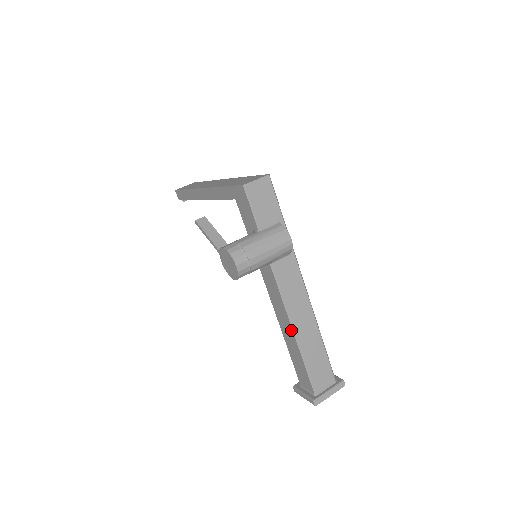
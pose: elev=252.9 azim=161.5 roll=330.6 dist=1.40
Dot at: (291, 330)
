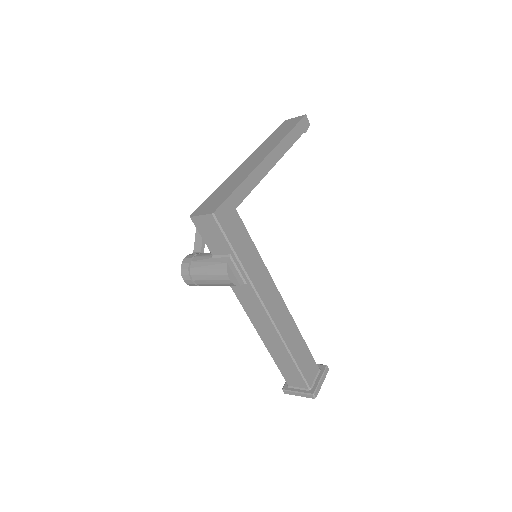
Dot at: occluded
